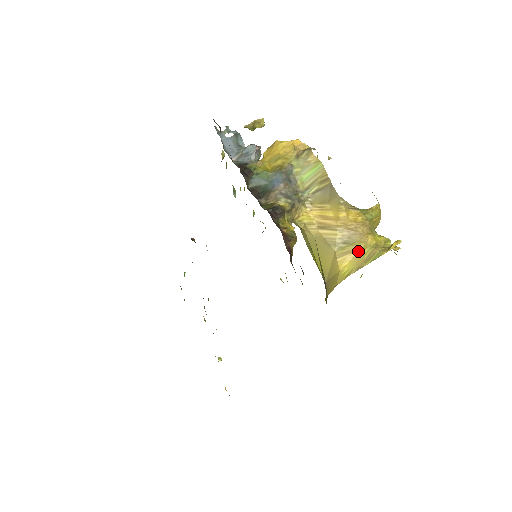
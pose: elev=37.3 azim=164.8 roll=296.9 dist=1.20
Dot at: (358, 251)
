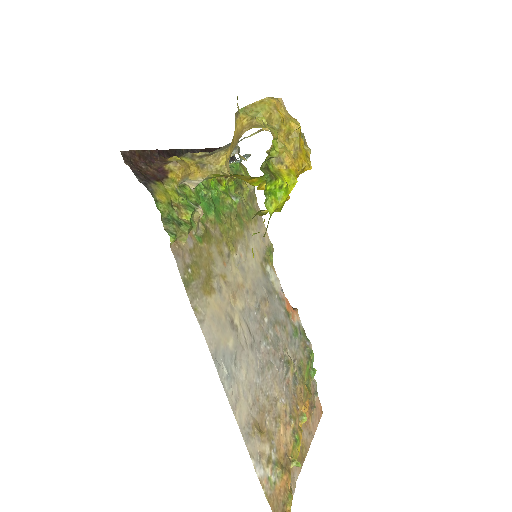
Dot at: occluded
